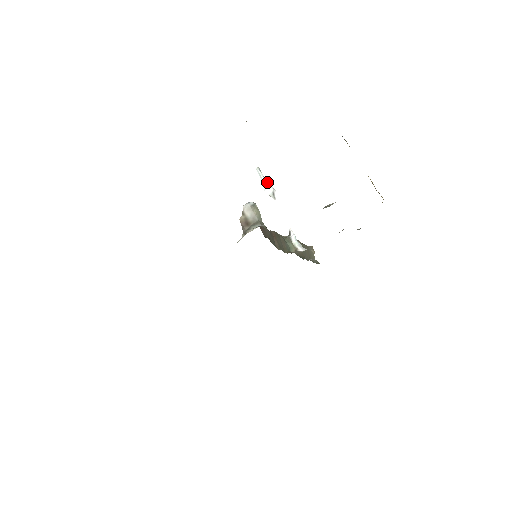
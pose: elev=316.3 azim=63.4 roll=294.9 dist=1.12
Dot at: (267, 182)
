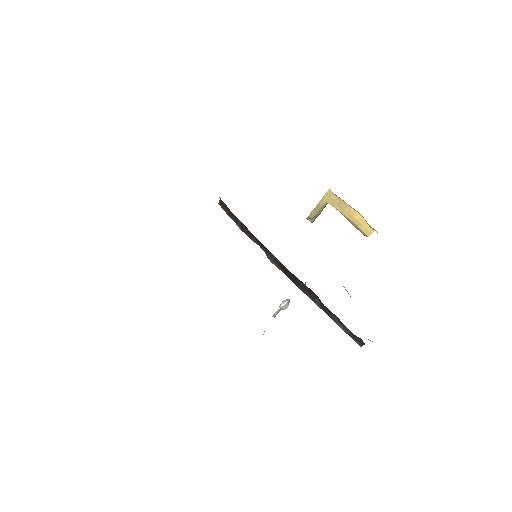
Dot at: occluded
